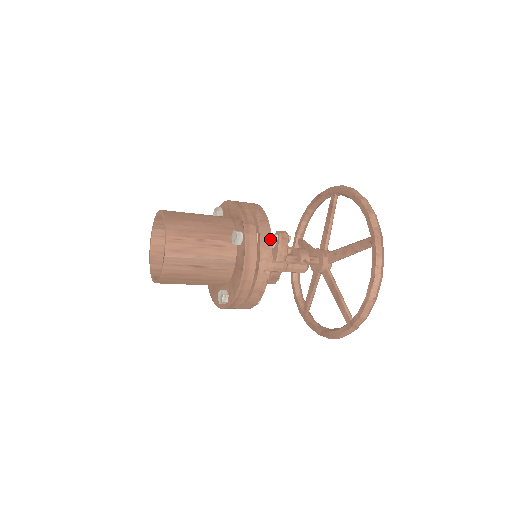
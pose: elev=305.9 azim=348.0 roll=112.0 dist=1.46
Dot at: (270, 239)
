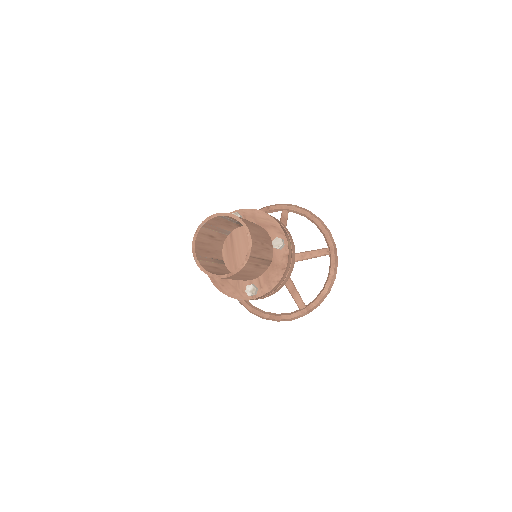
Dot at: (294, 246)
